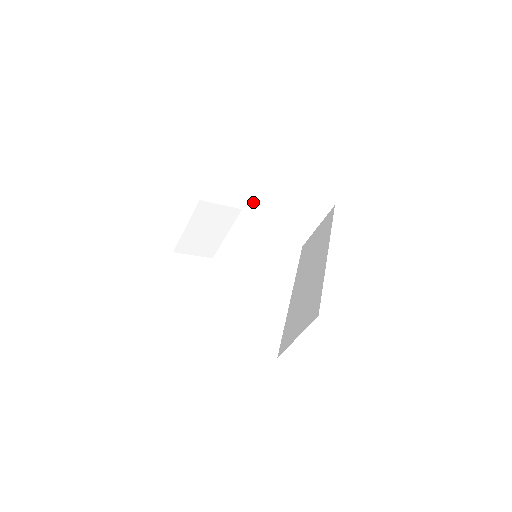
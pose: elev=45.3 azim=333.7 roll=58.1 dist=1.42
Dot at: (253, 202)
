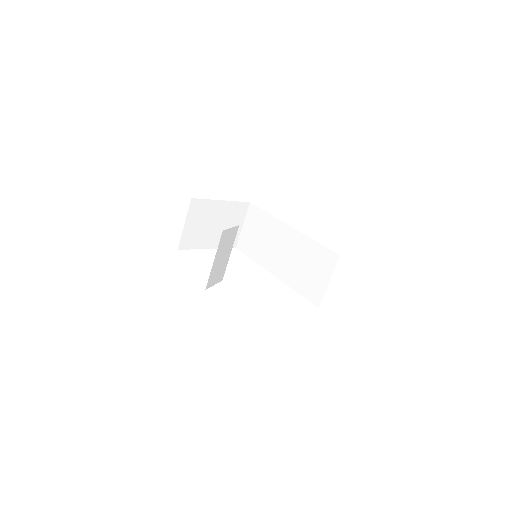
Dot at: (198, 232)
